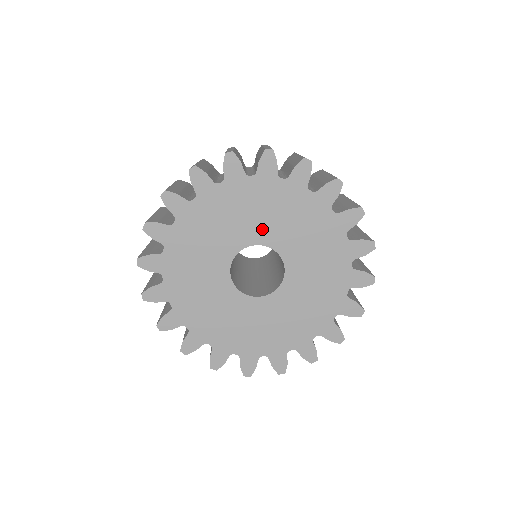
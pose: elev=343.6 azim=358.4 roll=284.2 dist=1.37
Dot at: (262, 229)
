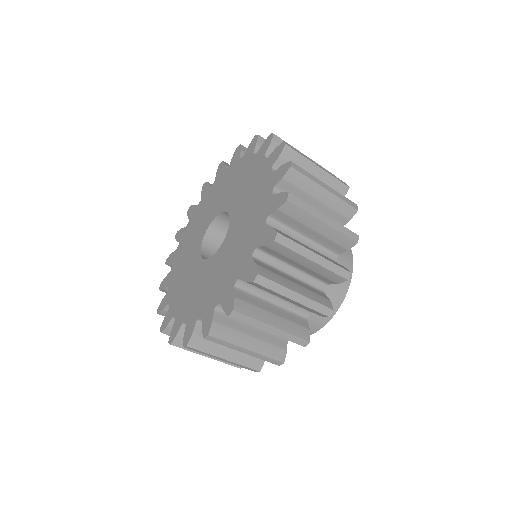
Dot at: (231, 198)
